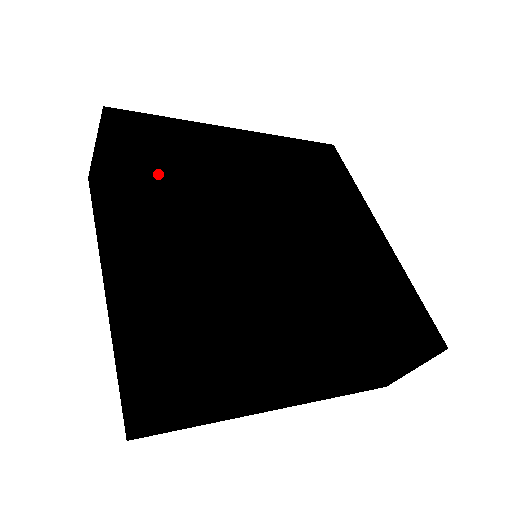
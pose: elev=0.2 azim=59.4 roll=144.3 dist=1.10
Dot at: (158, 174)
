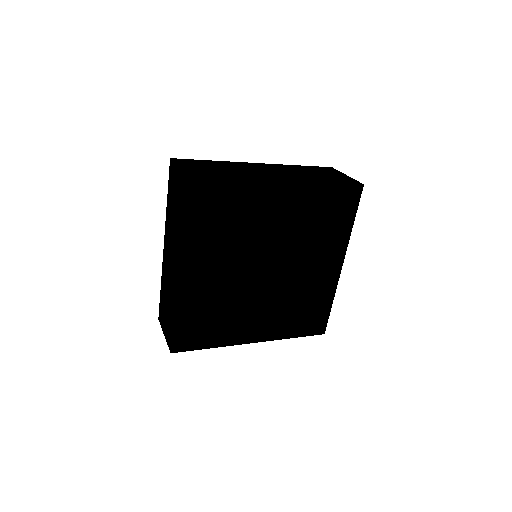
Dot at: (207, 237)
